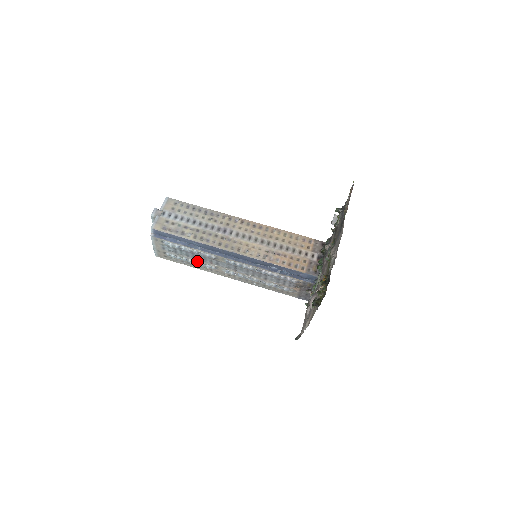
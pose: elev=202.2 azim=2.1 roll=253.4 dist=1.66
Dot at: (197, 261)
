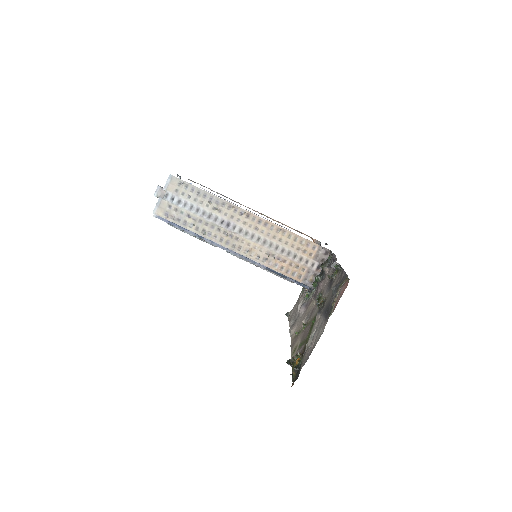
Dot at: occluded
